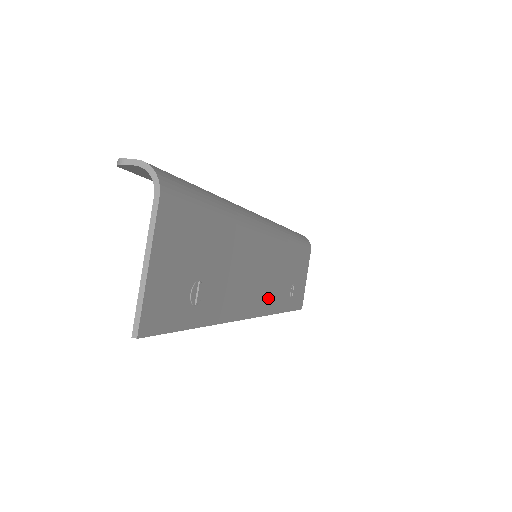
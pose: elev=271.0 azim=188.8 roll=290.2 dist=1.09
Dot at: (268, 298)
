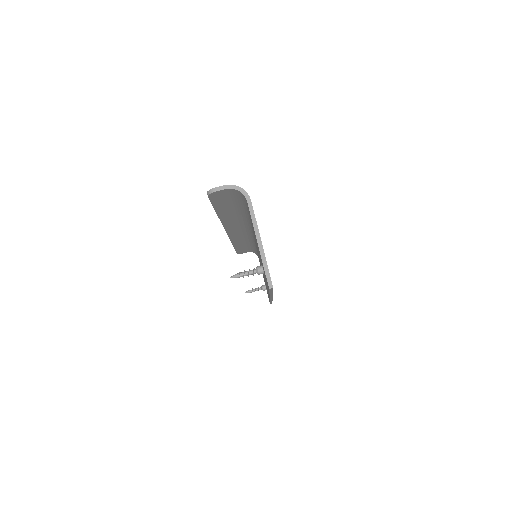
Dot at: occluded
